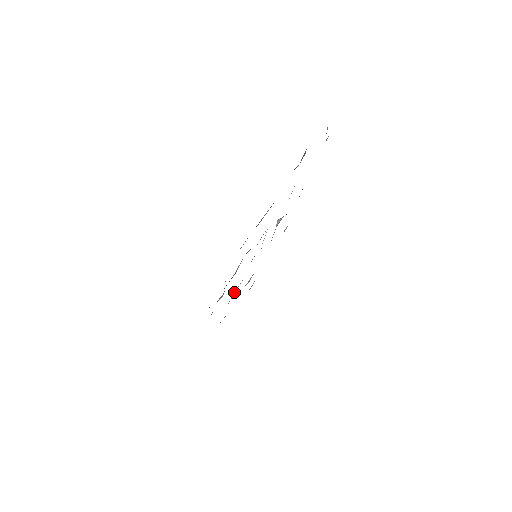
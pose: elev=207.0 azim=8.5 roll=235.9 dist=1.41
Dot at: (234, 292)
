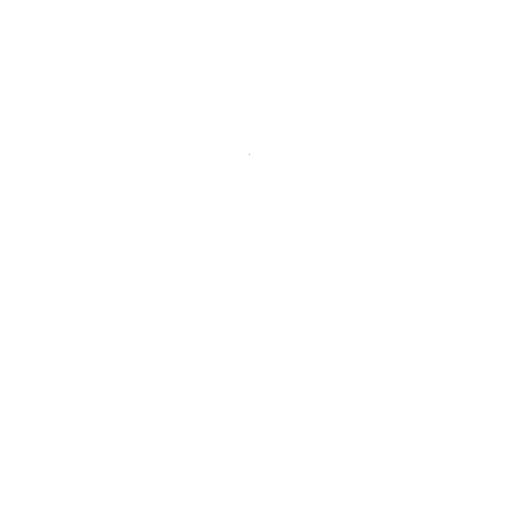
Dot at: occluded
